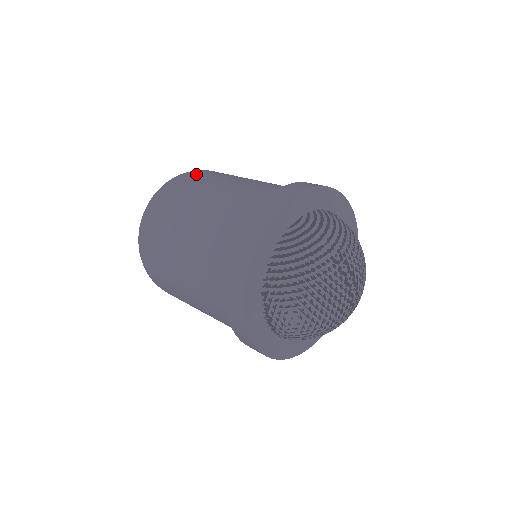
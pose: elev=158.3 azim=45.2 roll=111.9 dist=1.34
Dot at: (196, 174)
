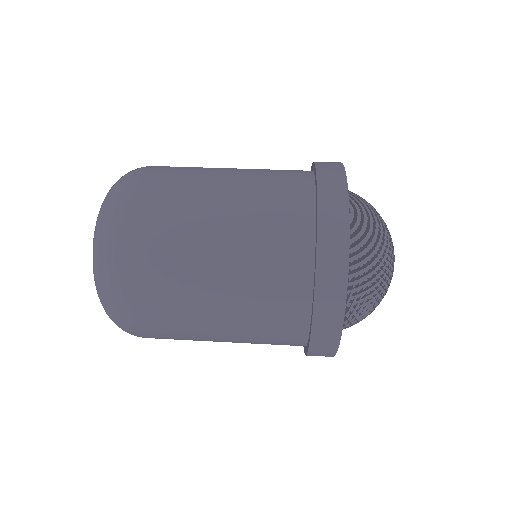
Dot at: (155, 177)
